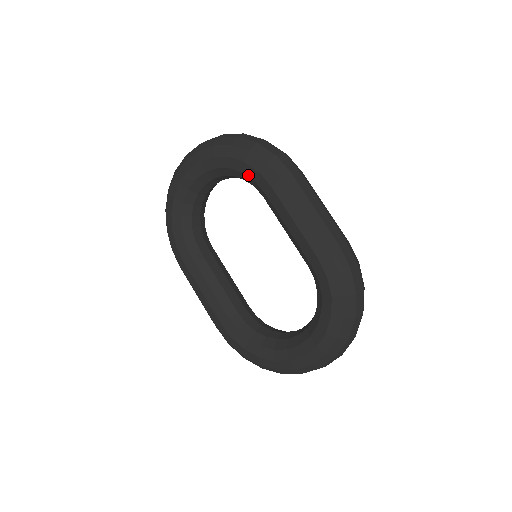
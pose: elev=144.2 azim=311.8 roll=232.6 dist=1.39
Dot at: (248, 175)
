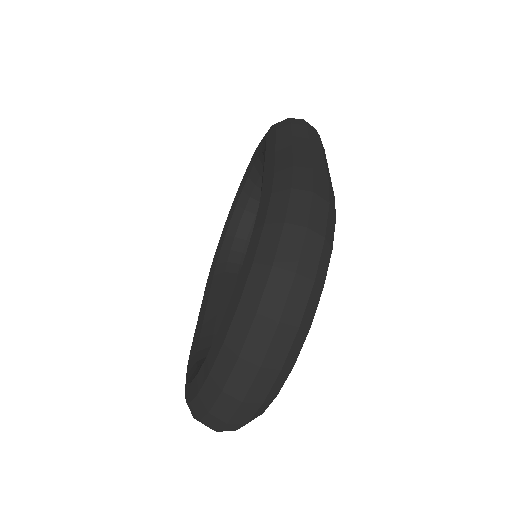
Dot at: (263, 150)
